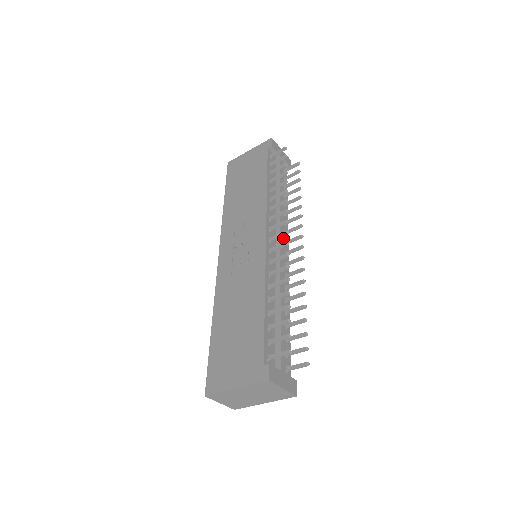
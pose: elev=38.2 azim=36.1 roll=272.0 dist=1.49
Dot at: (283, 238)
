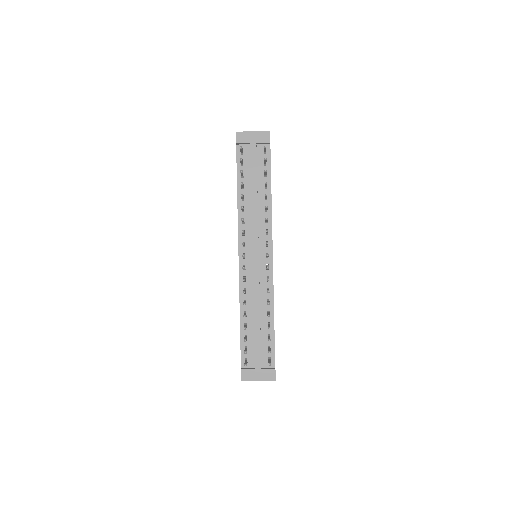
Dot at: (257, 247)
